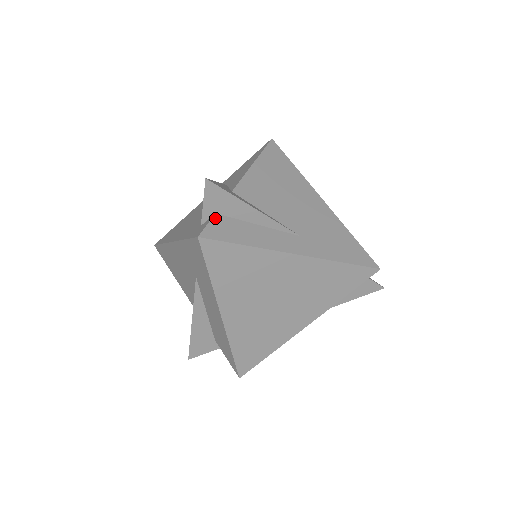
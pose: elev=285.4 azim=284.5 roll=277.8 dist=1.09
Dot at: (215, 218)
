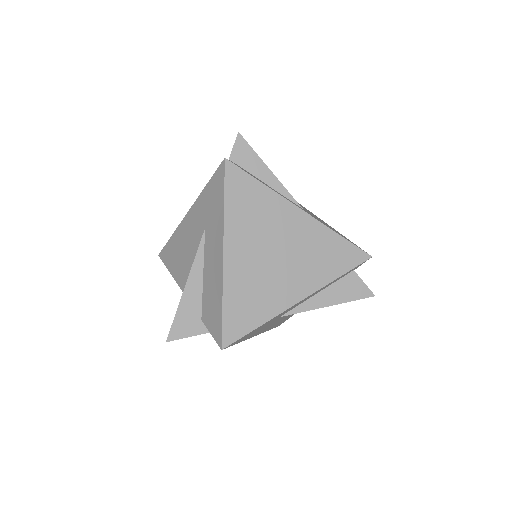
Dot at: (238, 165)
